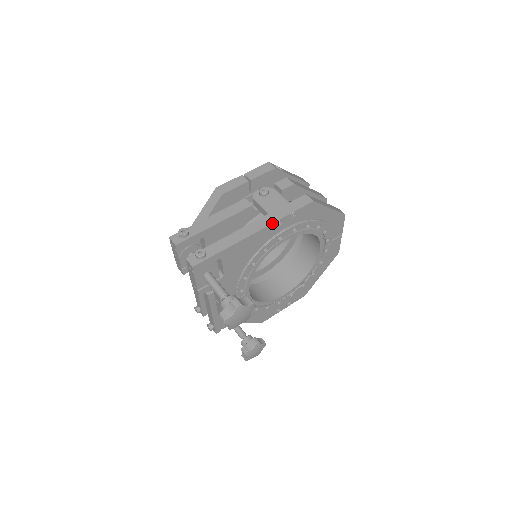
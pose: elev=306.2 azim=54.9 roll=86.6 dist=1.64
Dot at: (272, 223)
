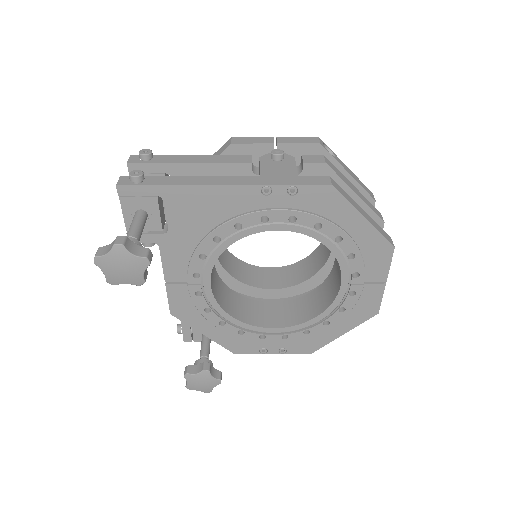
Dot at: (253, 184)
